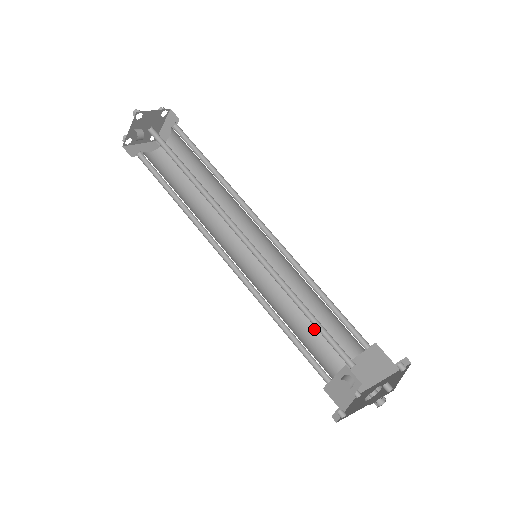
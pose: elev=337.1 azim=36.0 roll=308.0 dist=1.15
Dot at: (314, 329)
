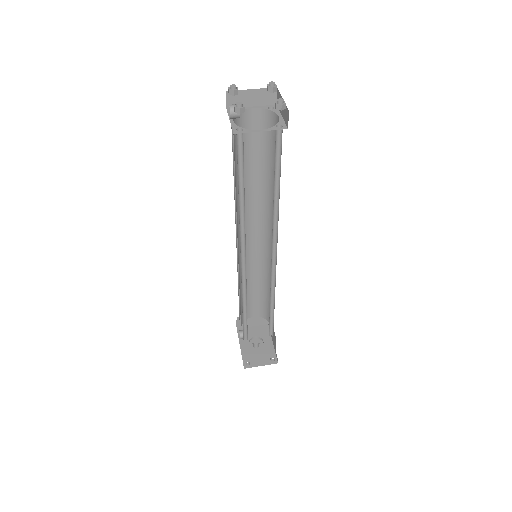
Dot at: (264, 296)
